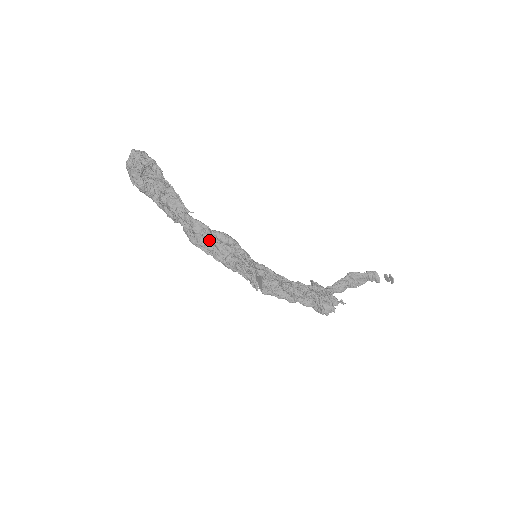
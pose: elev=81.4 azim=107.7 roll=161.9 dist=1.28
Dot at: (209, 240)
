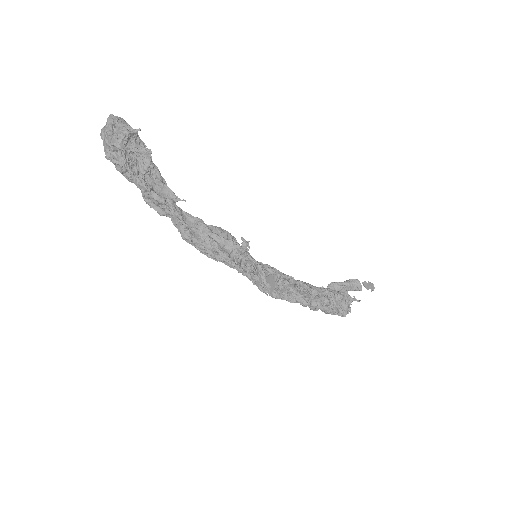
Dot at: (206, 234)
